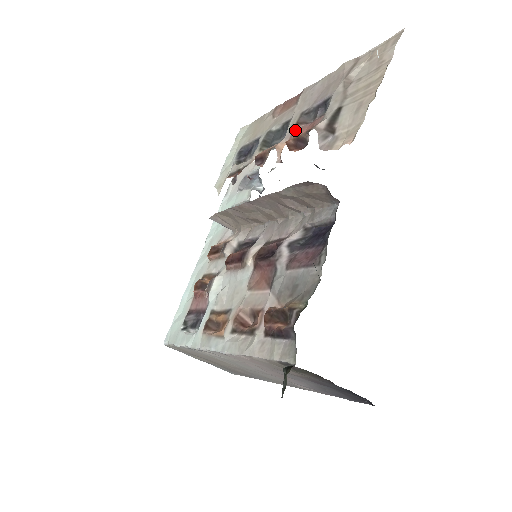
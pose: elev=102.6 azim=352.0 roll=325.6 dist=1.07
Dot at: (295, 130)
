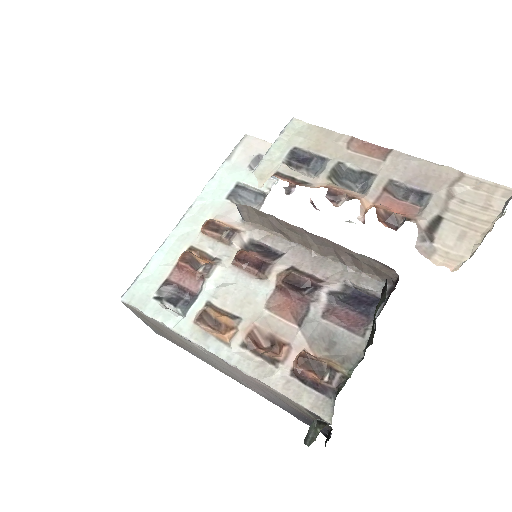
Dot at: (382, 196)
